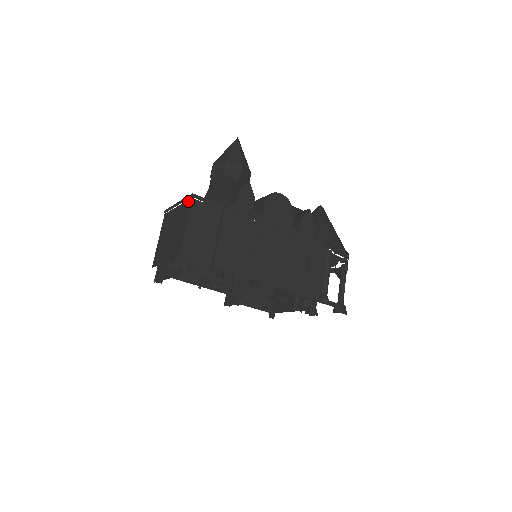
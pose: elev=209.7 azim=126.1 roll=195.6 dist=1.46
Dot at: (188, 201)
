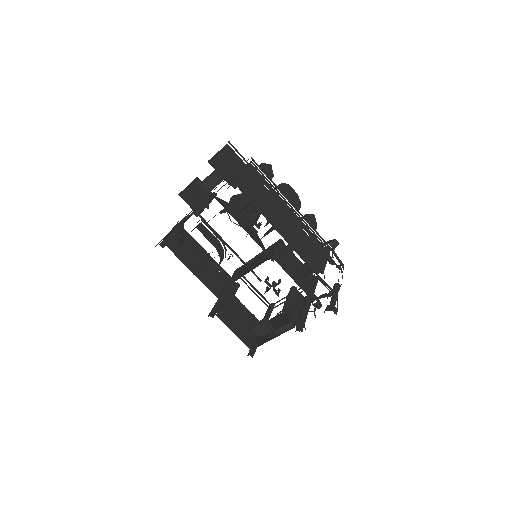
Dot at: occluded
